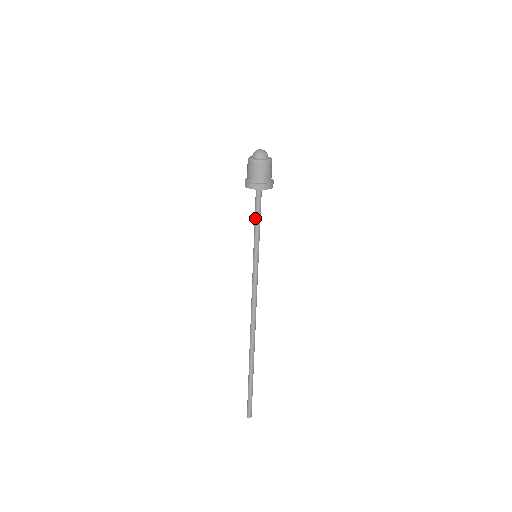
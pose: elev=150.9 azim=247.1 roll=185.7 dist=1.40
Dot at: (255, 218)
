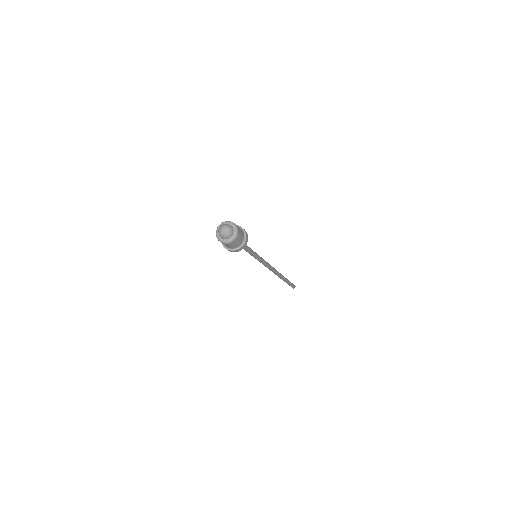
Dot at: occluded
